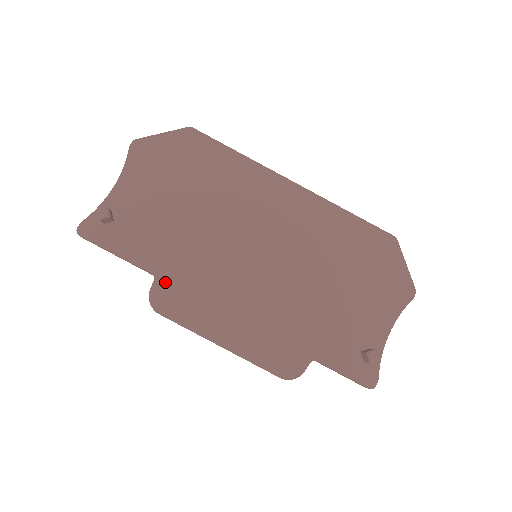
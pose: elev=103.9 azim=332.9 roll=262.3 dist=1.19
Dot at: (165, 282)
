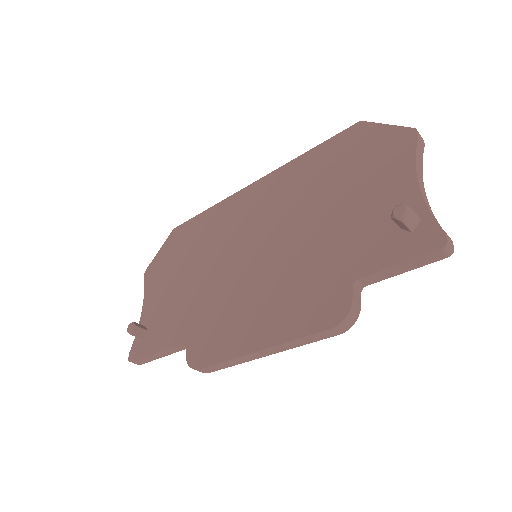
Dot at: (194, 340)
